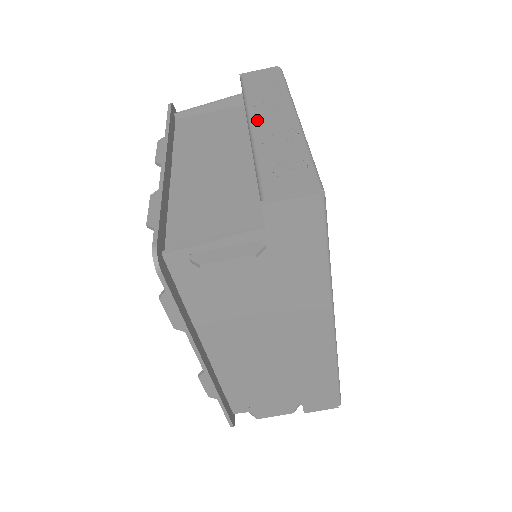
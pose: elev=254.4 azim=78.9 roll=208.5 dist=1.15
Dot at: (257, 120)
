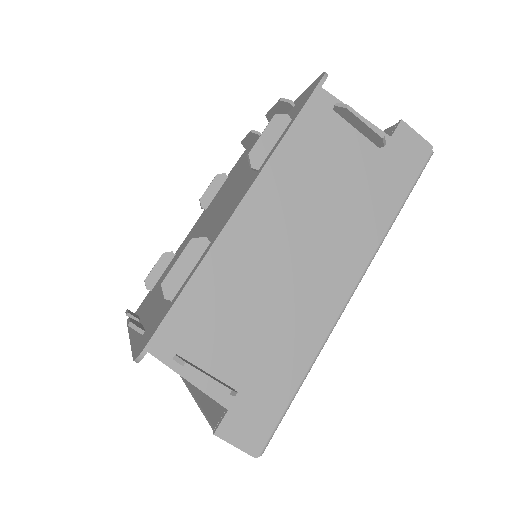
Dot at: occluded
